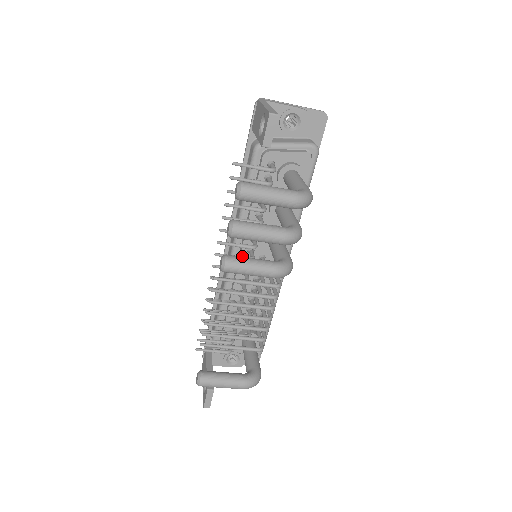
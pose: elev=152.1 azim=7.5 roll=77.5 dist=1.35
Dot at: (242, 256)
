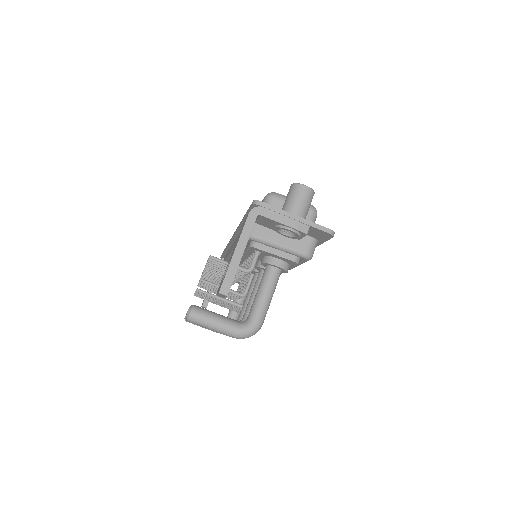
Dot at: occluded
